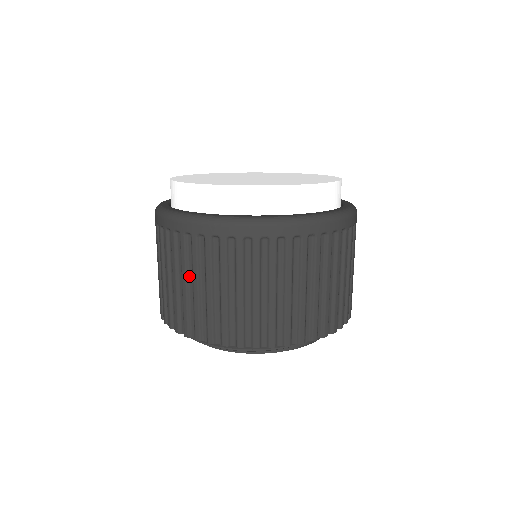
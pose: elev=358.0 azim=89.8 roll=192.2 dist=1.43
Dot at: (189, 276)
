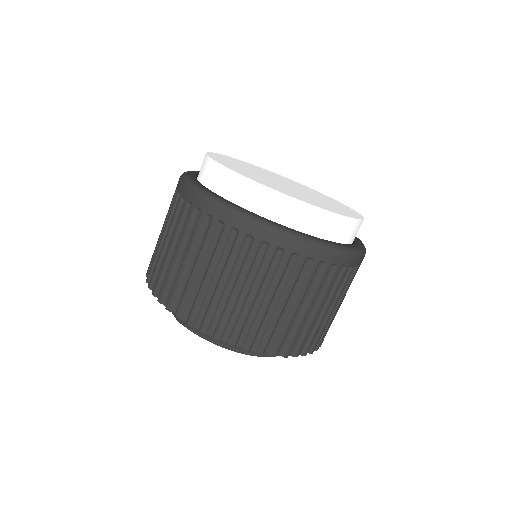
Dot at: (246, 282)
